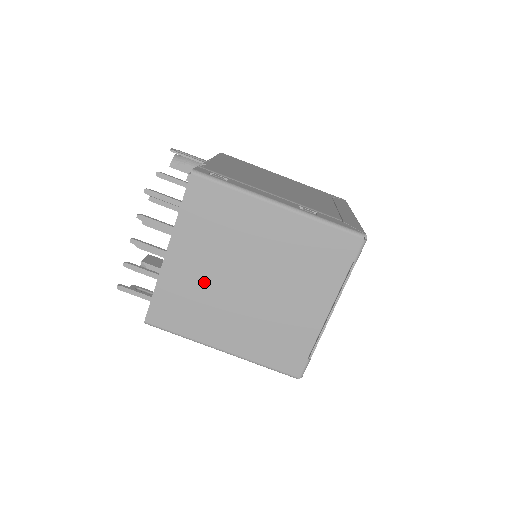
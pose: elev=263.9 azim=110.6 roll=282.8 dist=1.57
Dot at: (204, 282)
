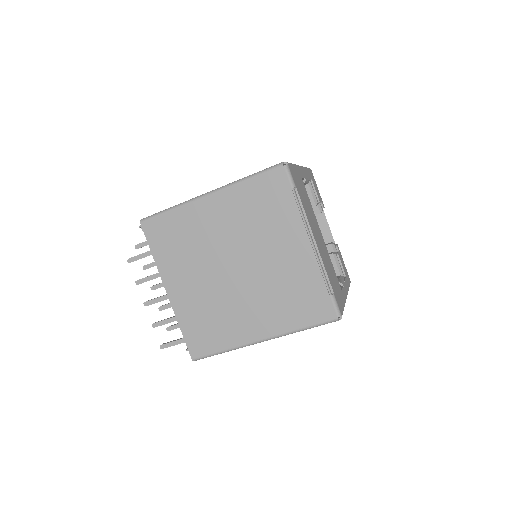
Dot at: (206, 294)
